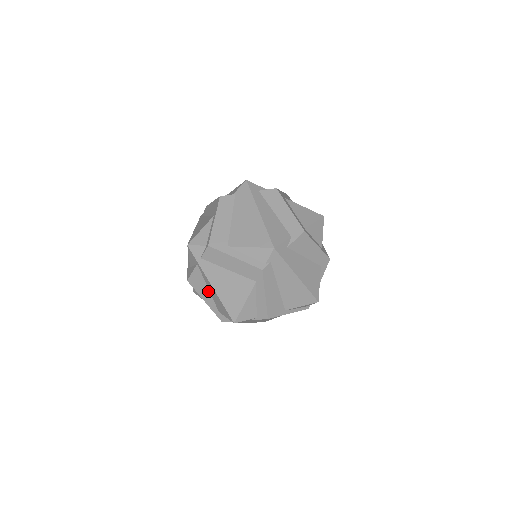
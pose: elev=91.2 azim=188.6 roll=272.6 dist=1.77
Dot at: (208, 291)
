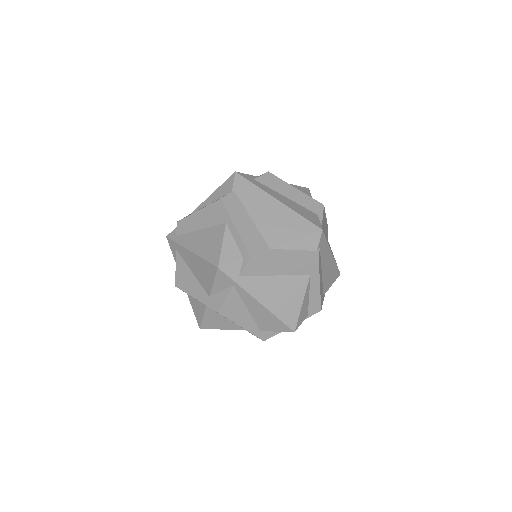
Dot at: (247, 313)
